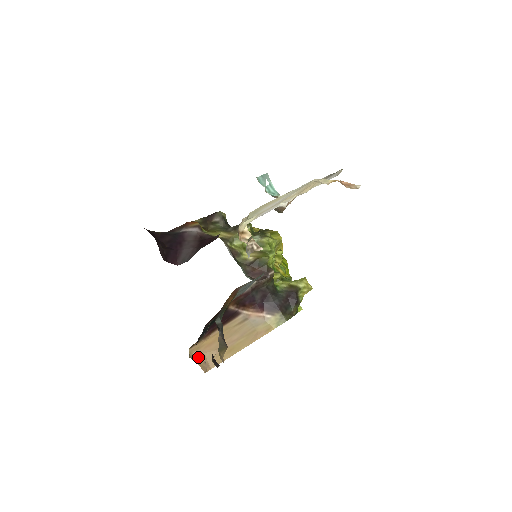
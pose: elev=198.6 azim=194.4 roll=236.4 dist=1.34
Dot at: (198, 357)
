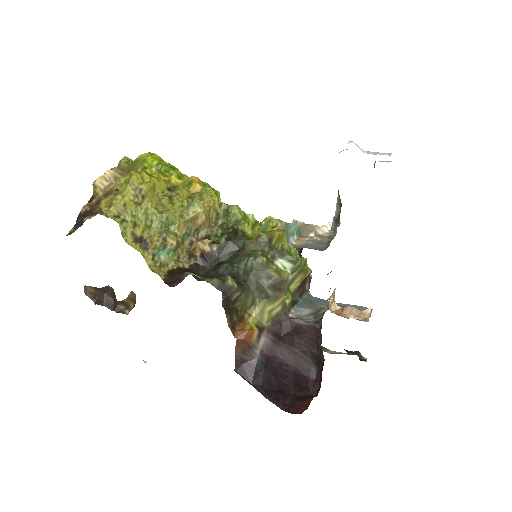
Dot at: occluded
